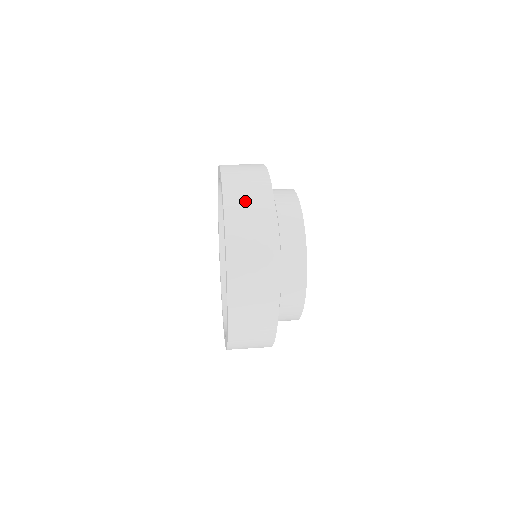
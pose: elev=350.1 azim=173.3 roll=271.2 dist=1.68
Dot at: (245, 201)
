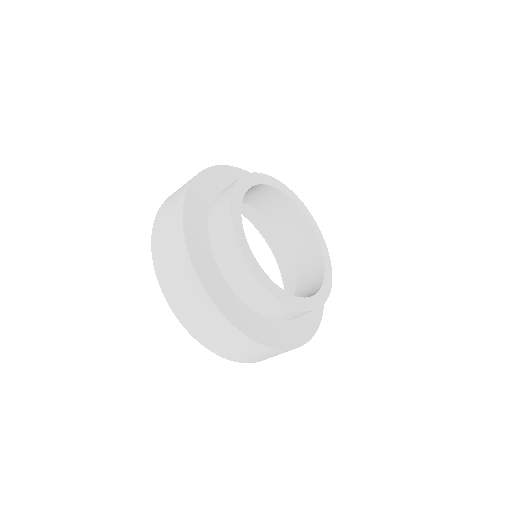
Dot at: (165, 219)
